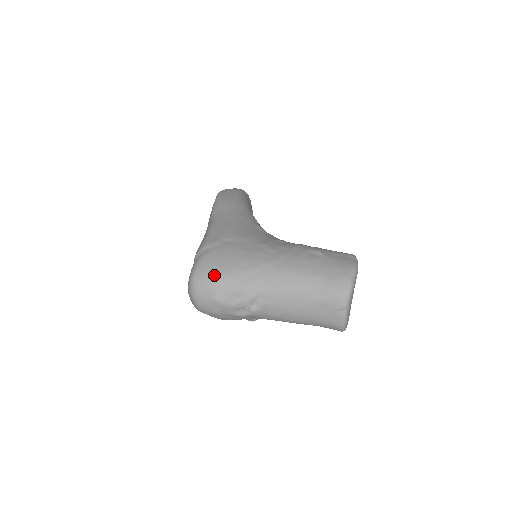
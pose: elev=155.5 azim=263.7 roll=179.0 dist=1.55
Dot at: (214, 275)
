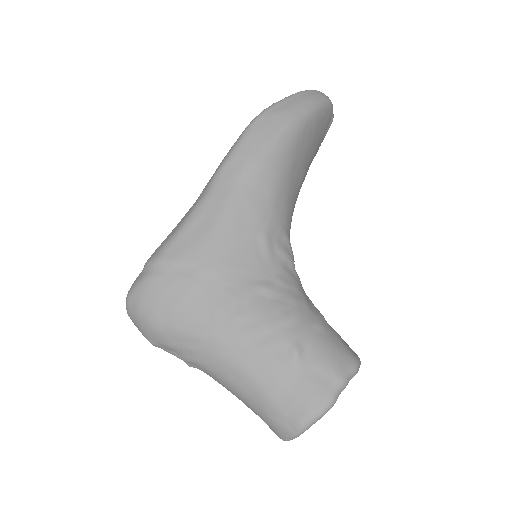
Dot at: (146, 317)
